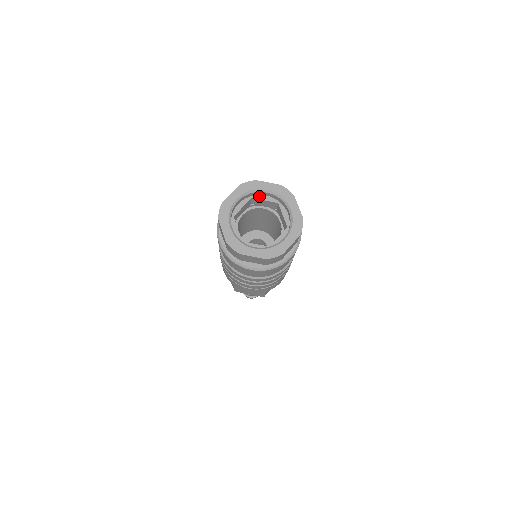
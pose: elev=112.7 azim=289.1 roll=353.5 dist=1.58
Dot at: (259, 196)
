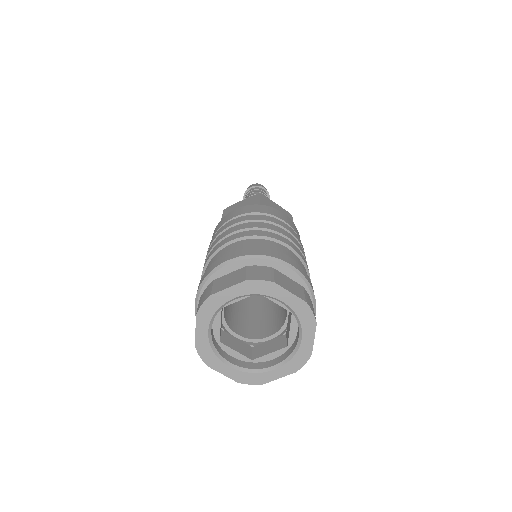
Dot at: occluded
